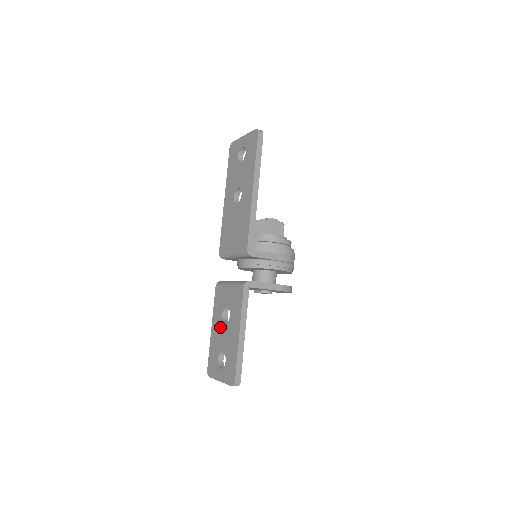
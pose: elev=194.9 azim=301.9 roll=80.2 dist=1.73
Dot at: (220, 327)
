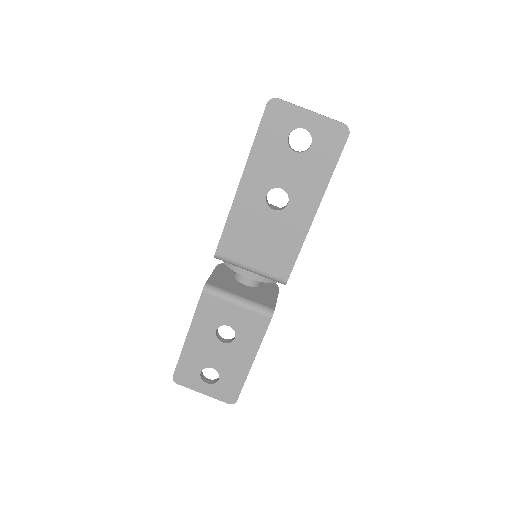
Dot at: (210, 343)
